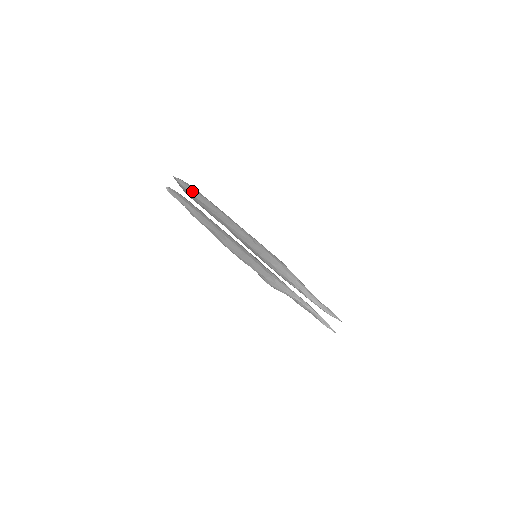
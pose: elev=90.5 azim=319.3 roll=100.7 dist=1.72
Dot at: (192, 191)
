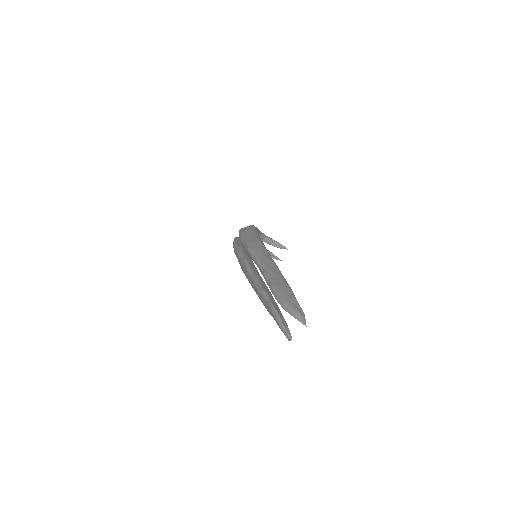
Dot at: occluded
